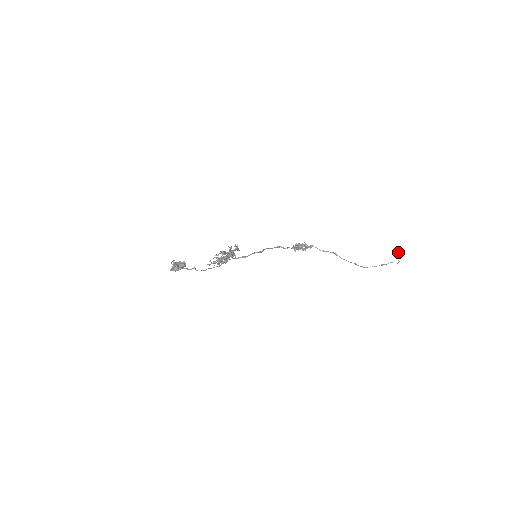
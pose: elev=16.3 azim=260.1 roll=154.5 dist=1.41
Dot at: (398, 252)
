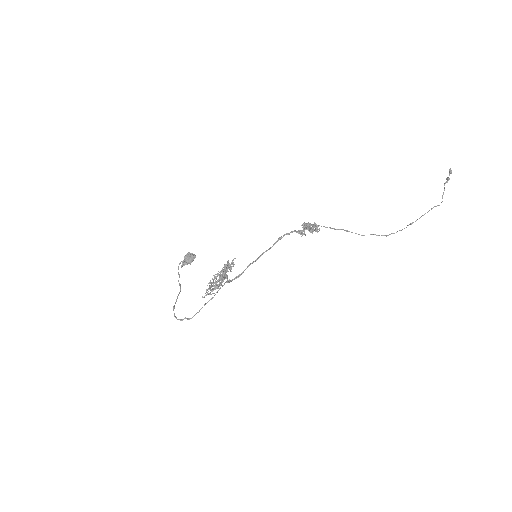
Dot at: occluded
